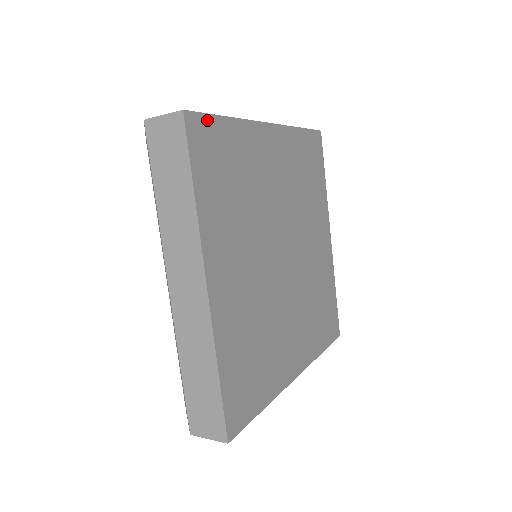
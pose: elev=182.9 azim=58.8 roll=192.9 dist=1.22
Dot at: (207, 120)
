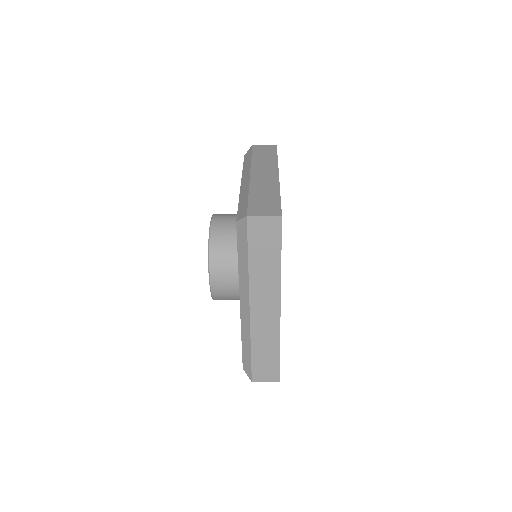
Dot at: occluded
